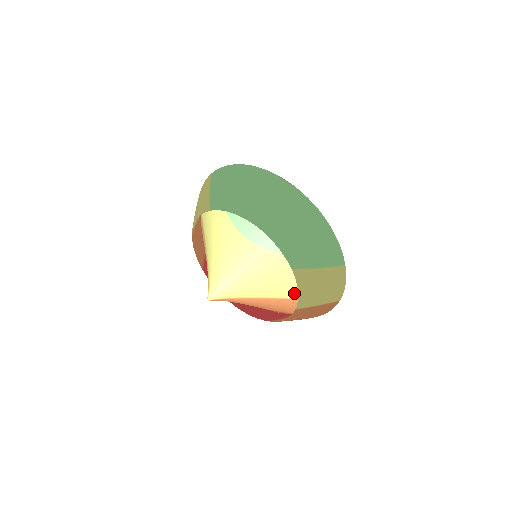
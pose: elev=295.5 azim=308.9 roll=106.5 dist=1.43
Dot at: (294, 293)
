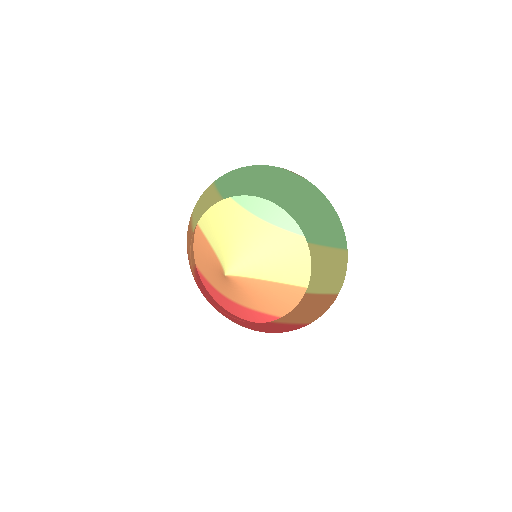
Dot at: (302, 278)
